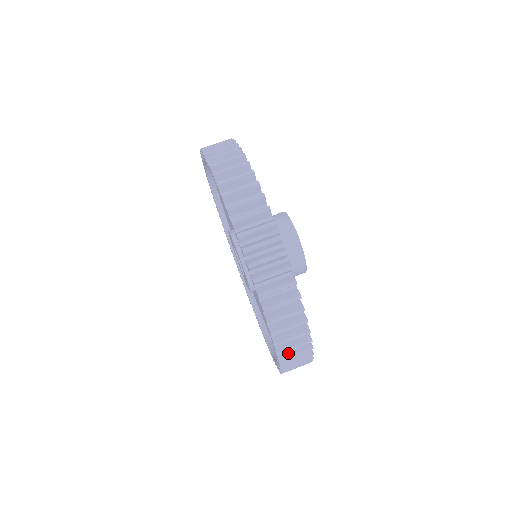
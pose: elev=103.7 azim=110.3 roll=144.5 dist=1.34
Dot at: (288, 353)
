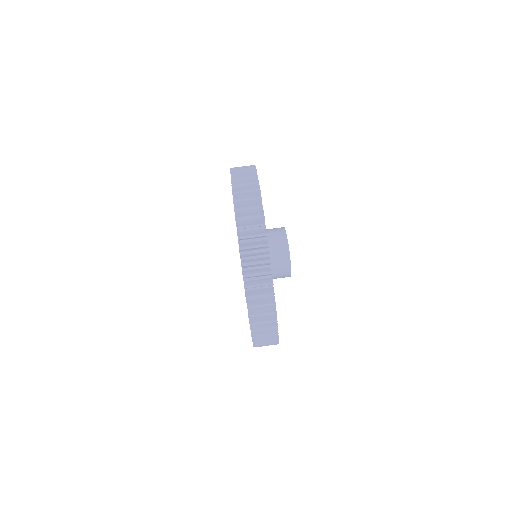
Dot at: (254, 293)
